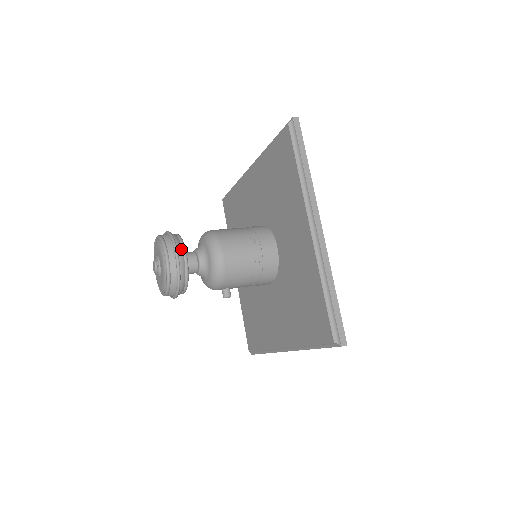
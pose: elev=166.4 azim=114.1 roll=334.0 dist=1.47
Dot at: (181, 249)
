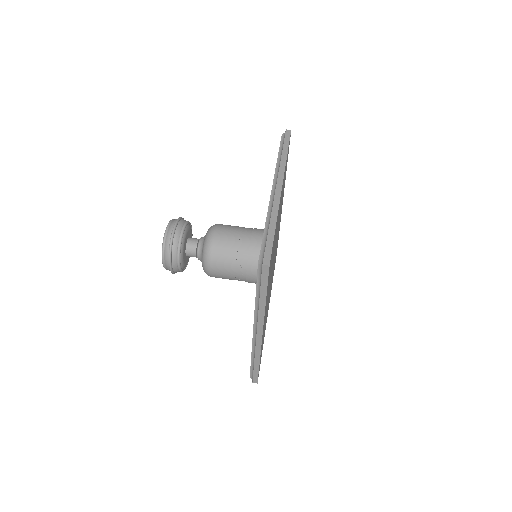
Dot at: (175, 259)
